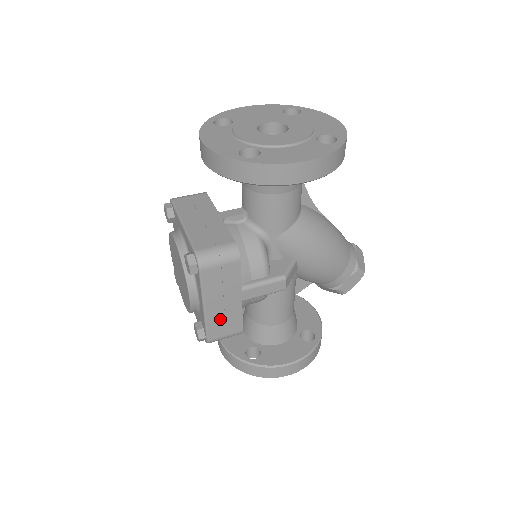
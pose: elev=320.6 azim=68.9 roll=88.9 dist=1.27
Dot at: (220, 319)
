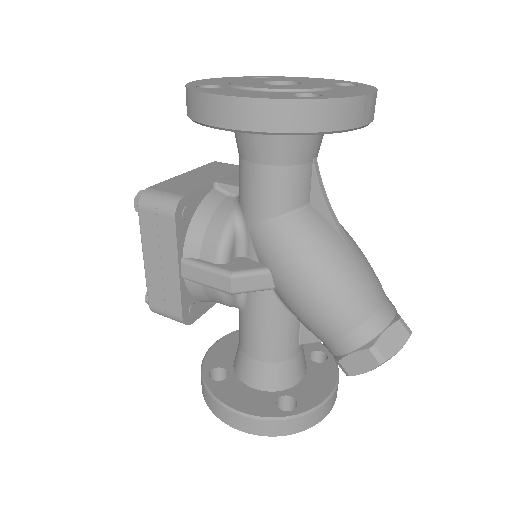
Dot at: (159, 285)
